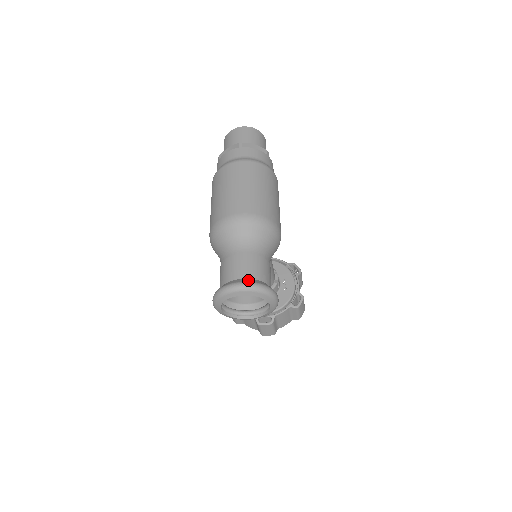
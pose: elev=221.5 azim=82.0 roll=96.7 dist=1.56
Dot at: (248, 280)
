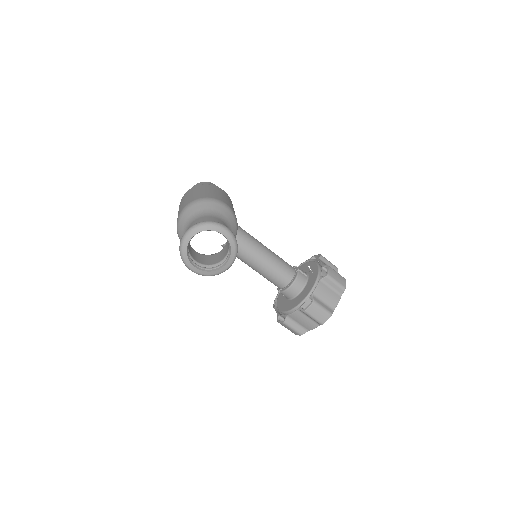
Dot at: occluded
